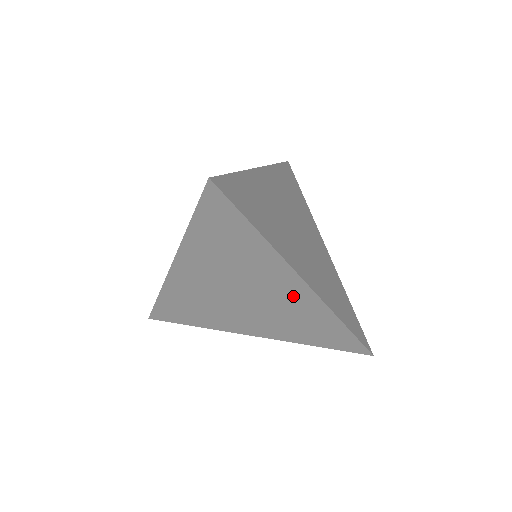
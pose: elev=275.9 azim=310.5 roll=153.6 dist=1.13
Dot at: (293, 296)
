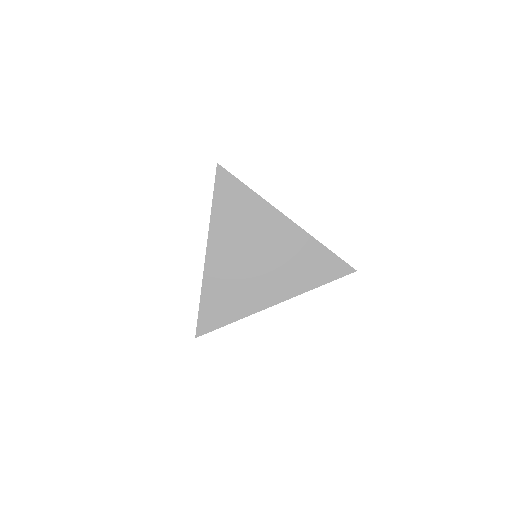
Dot at: (286, 236)
